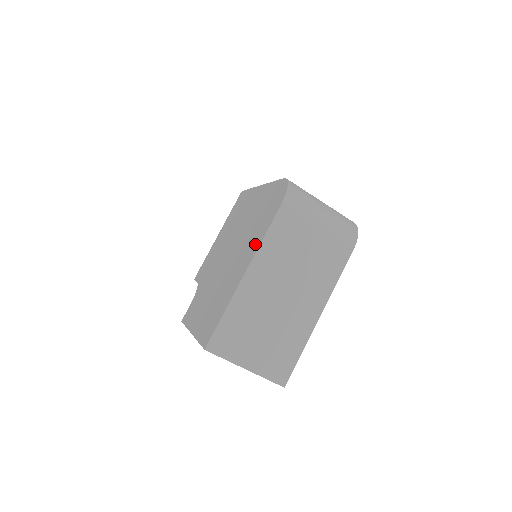
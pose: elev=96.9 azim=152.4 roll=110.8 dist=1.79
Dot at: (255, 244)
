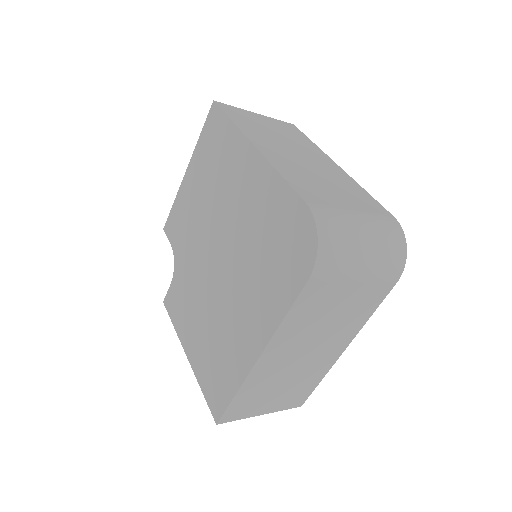
Dot at: (268, 314)
